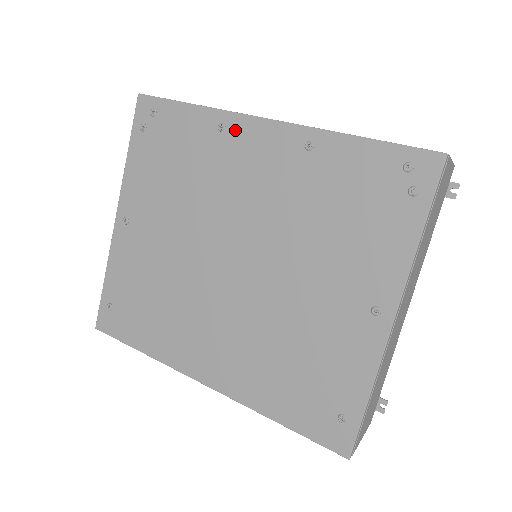
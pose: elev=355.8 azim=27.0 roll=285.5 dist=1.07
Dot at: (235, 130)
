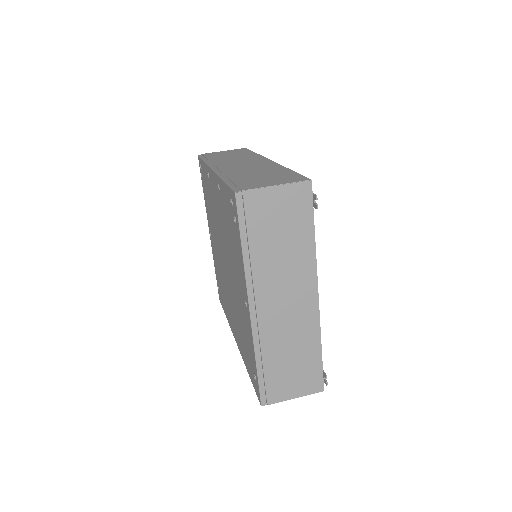
Dot at: (210, 177)
